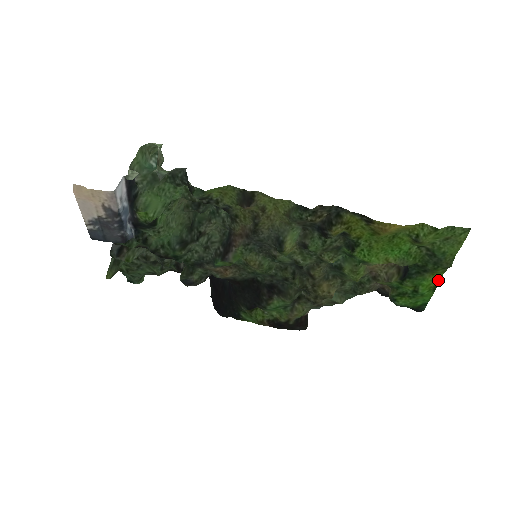
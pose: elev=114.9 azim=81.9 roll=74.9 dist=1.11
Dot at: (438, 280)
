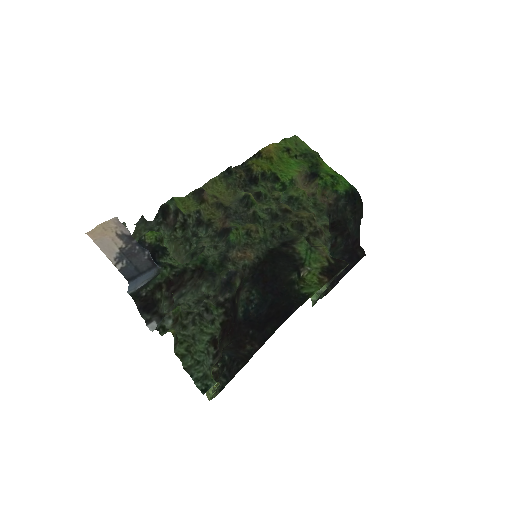
Dot at: (330, 168)
